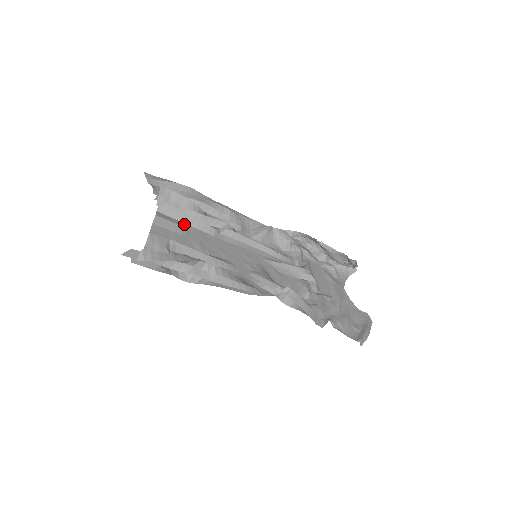
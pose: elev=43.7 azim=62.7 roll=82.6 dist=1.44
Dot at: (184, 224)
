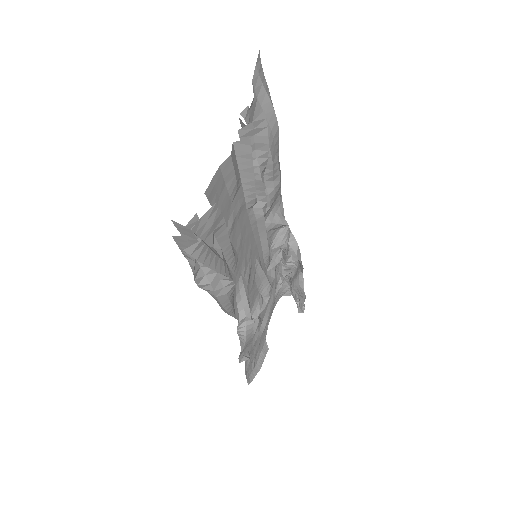
Dot at: (240, 179)
